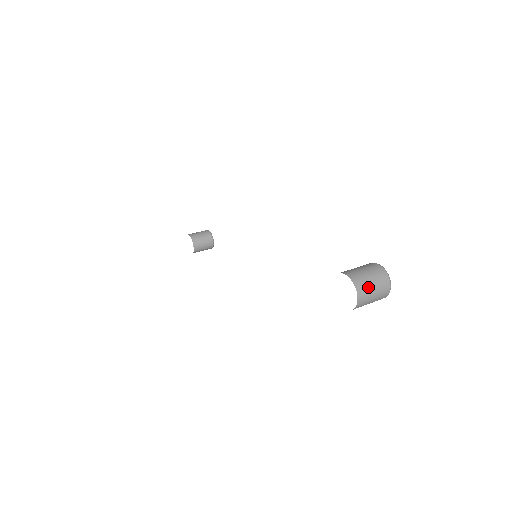
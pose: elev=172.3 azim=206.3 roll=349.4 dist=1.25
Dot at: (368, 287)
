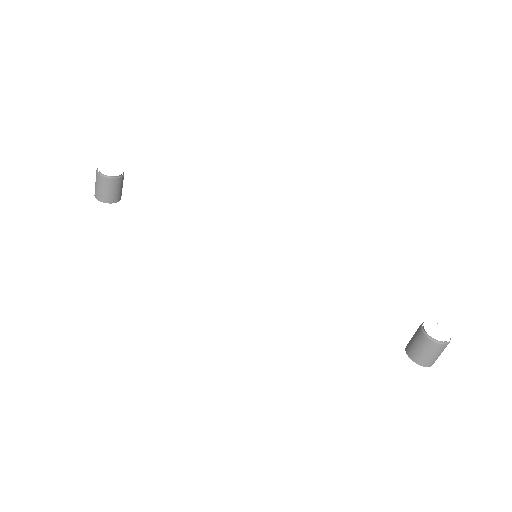
Dot at: occluded
